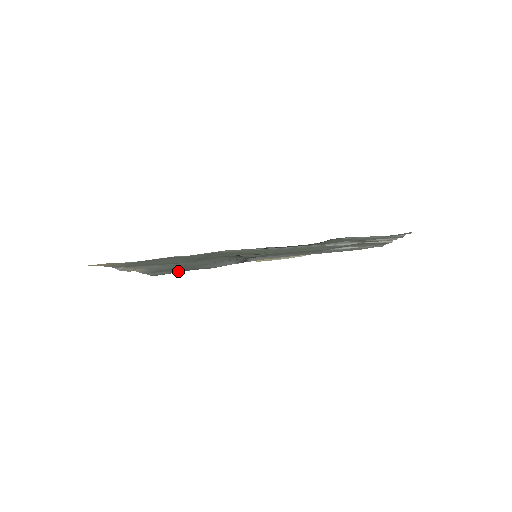
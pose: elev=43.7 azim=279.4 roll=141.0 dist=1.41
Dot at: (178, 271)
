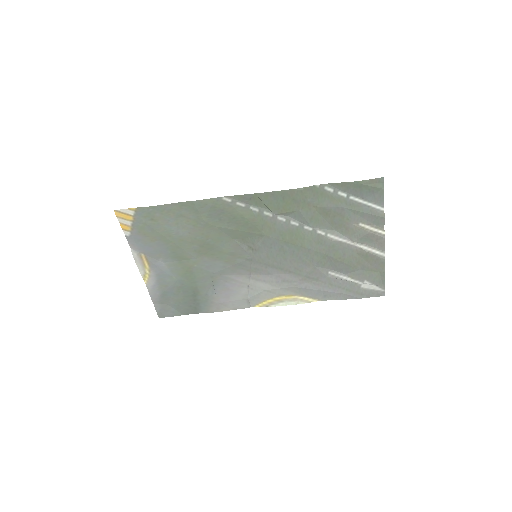
Dot at: (184, 310)
